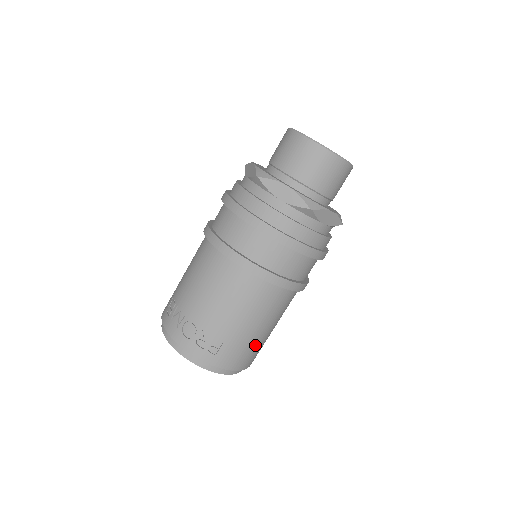
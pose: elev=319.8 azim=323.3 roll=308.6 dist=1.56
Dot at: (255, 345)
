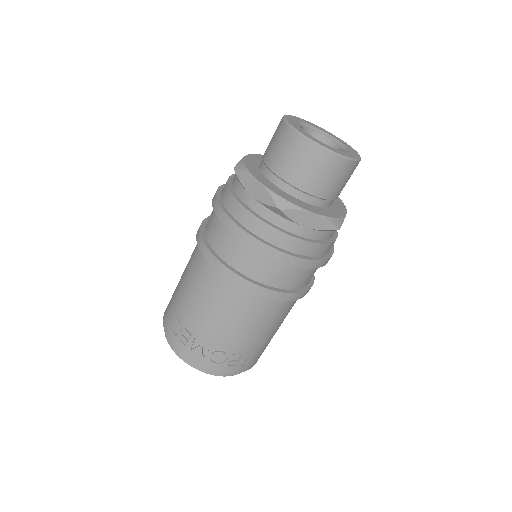
Dot at: occluded
